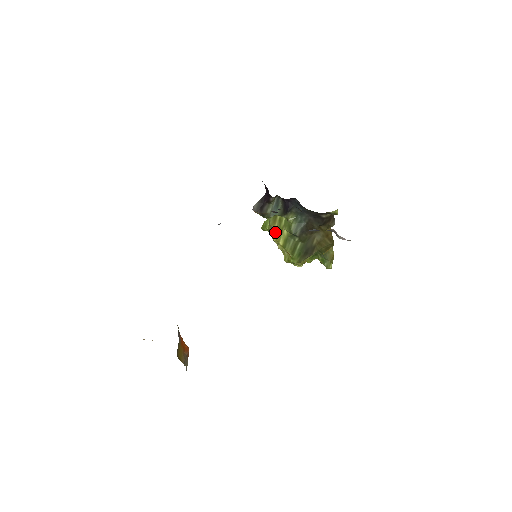
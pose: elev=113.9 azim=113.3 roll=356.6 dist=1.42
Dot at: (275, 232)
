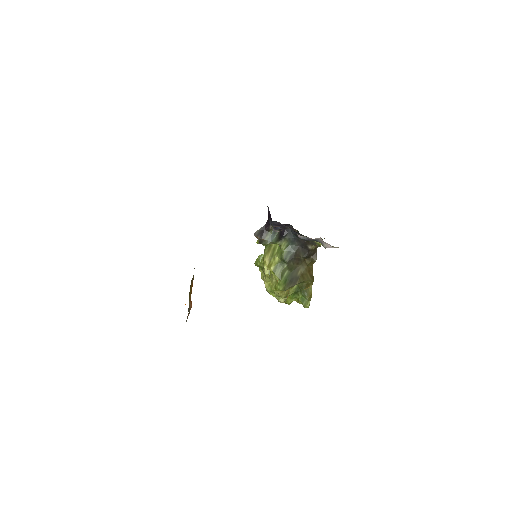
Dot at: (268, 259)
